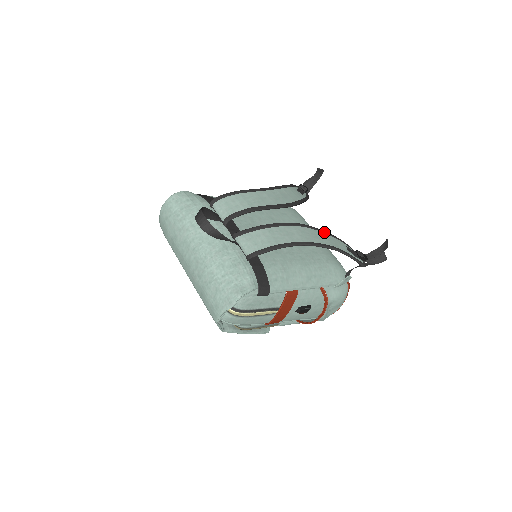
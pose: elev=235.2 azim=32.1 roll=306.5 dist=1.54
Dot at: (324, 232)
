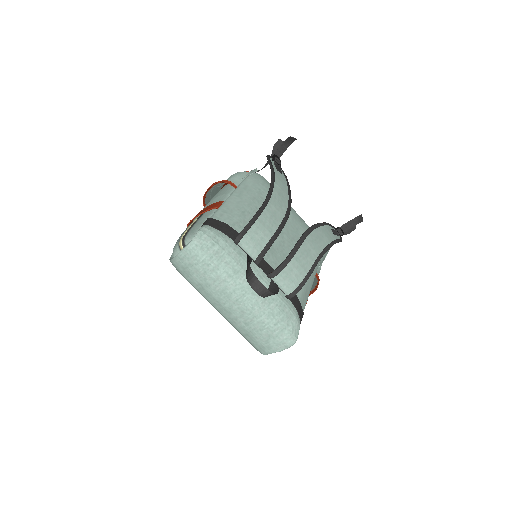
Dot at: (319, 226)
